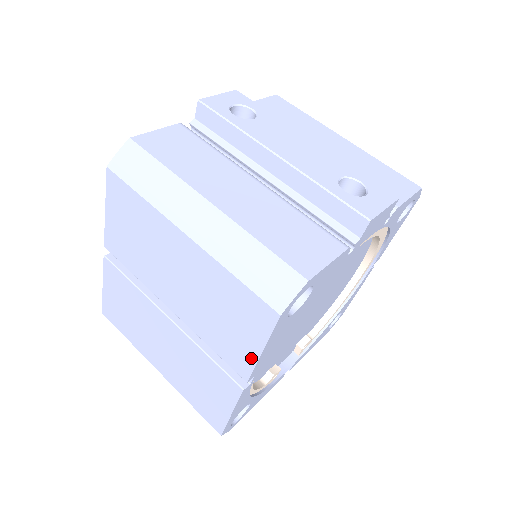
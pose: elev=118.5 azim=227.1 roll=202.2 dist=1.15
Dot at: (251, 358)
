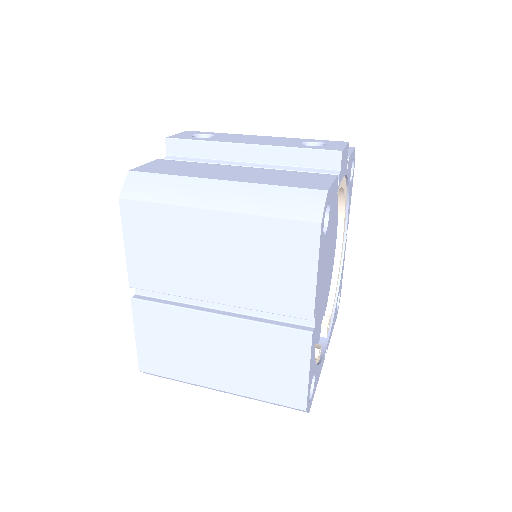
Dot at: (309, 289)
